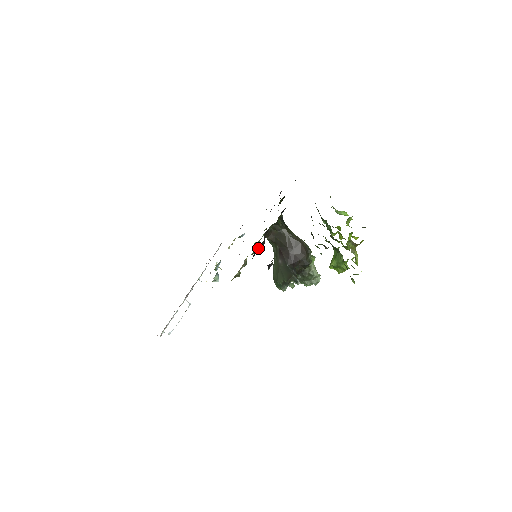
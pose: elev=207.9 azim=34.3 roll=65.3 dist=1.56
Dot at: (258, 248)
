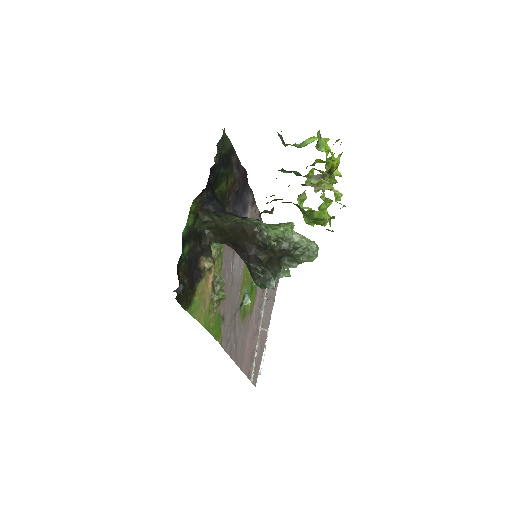
Dot at: (207, 261)
